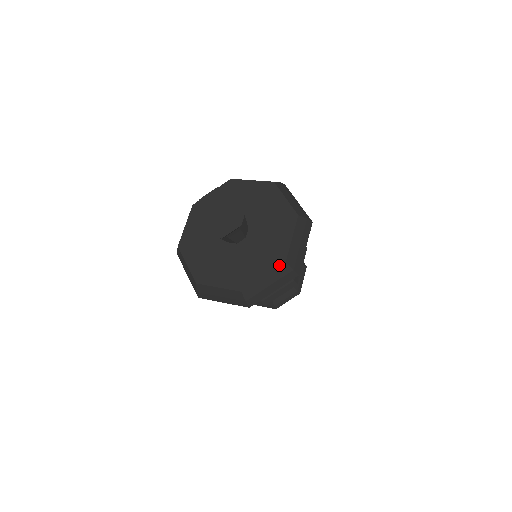
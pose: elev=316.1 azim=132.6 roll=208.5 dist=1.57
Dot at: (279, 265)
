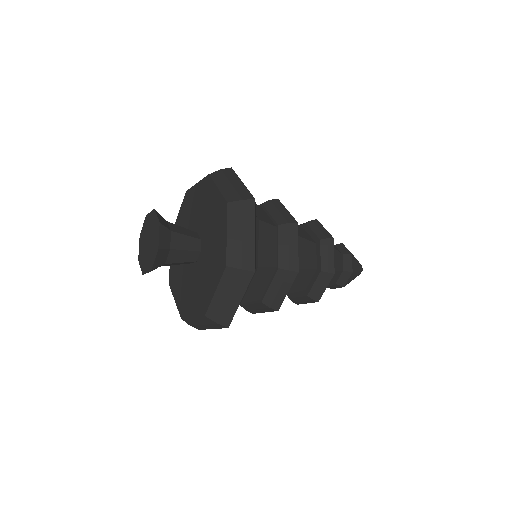
Dot at: (201, 315)
